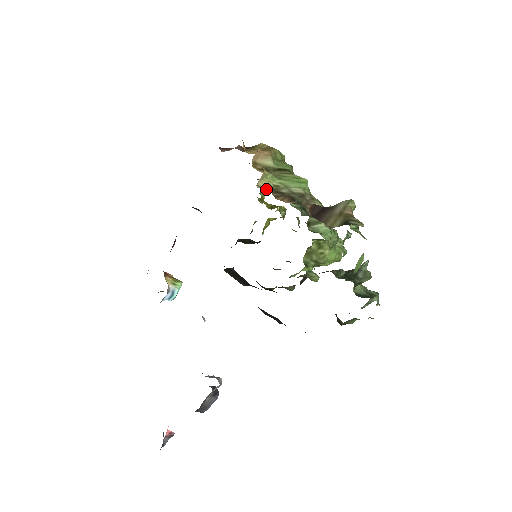
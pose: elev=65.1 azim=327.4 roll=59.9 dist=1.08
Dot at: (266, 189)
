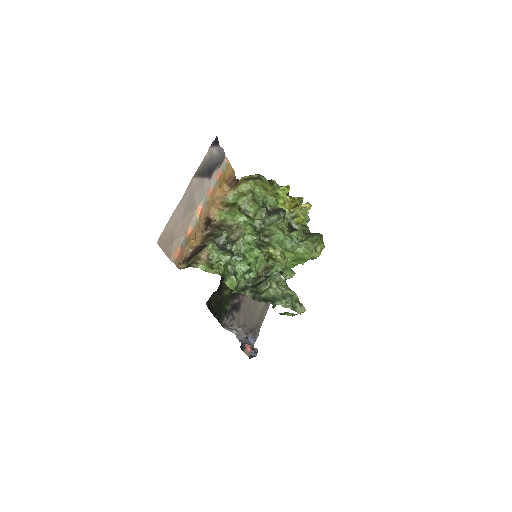
Dot at: (217, 224)
